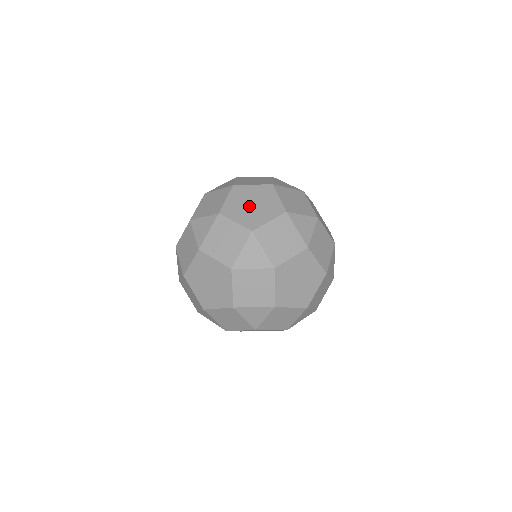
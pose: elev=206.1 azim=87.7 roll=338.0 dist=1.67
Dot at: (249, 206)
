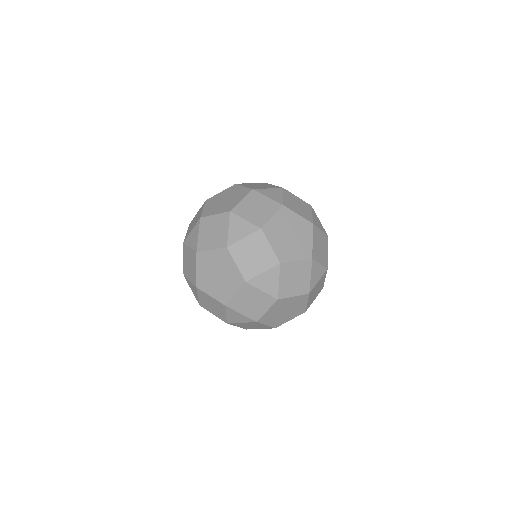
Dot at: (287, 235)
